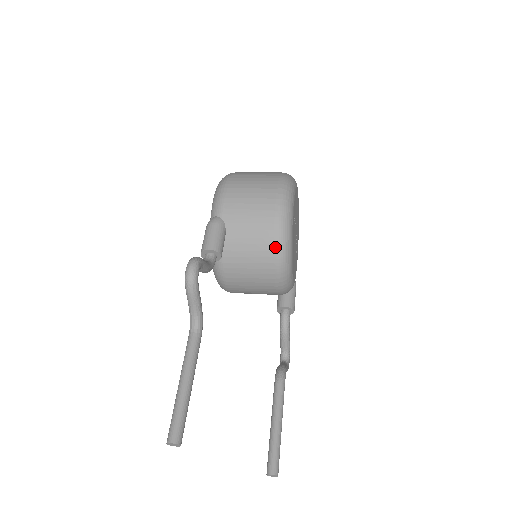
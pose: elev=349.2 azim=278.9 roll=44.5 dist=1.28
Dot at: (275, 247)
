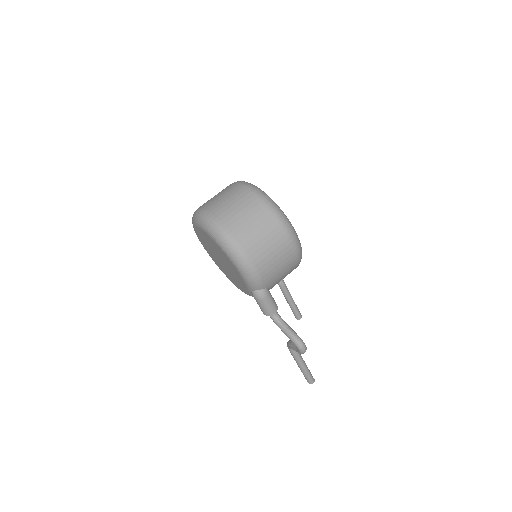
Dot at: occluded
